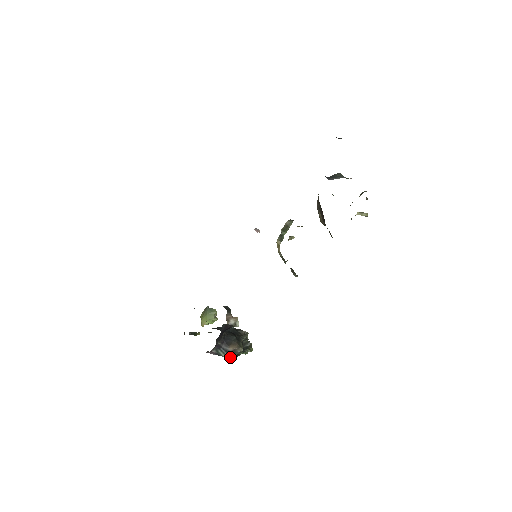
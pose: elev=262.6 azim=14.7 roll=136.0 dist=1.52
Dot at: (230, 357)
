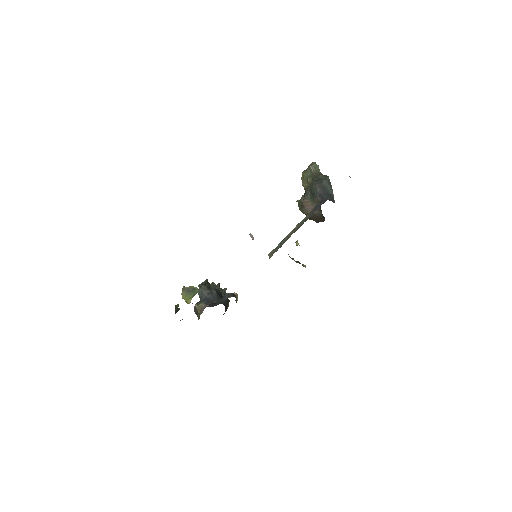
Dot at: occluded
